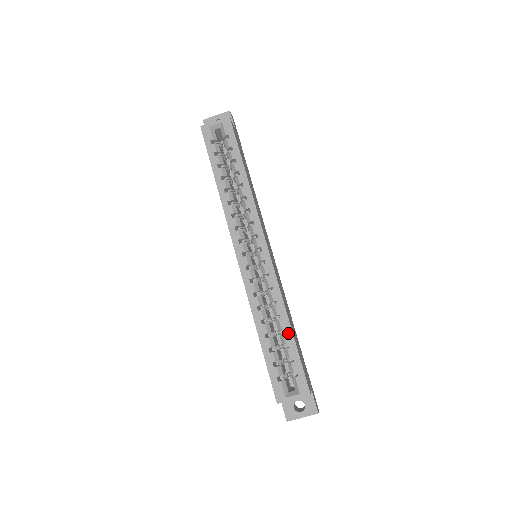
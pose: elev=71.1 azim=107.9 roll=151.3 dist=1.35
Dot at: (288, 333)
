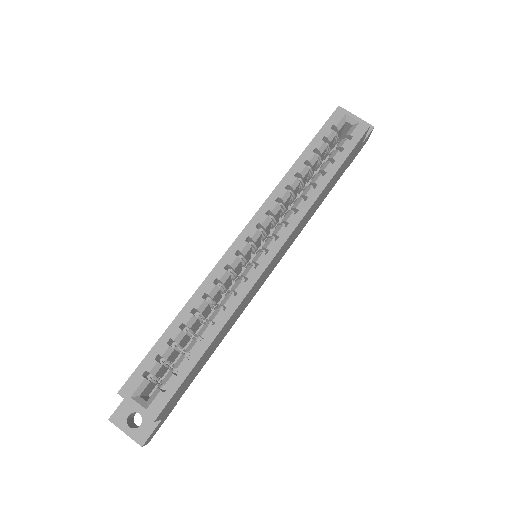
Dot at: (202, 346)
